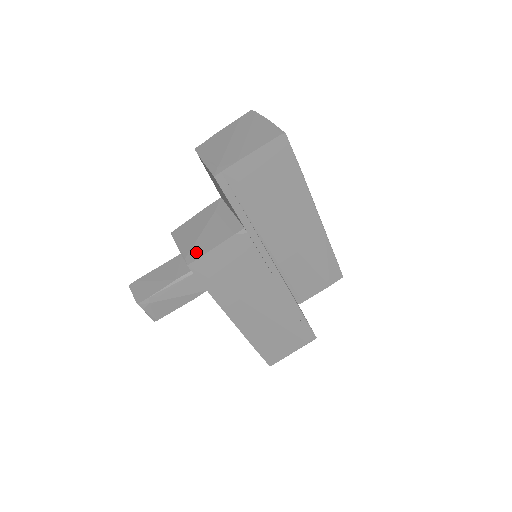
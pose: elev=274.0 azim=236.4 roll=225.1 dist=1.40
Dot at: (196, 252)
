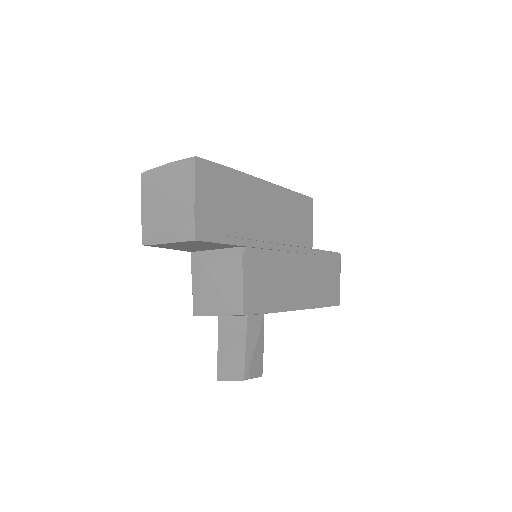
Dot at: (235, 301)
